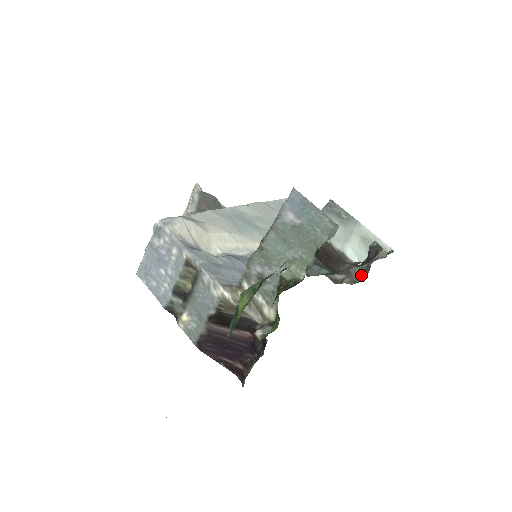
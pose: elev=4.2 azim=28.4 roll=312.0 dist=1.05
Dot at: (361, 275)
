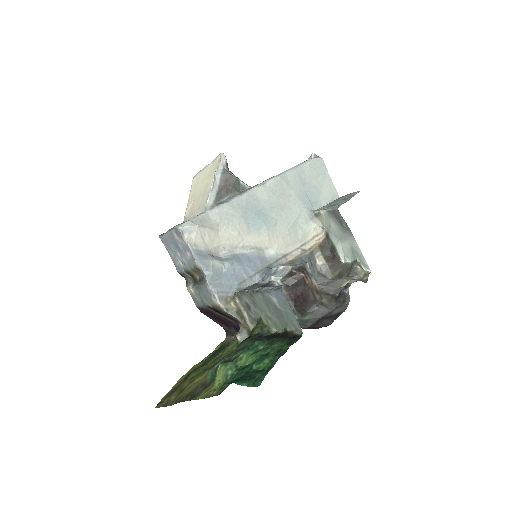
Dot at: (342, 271)
